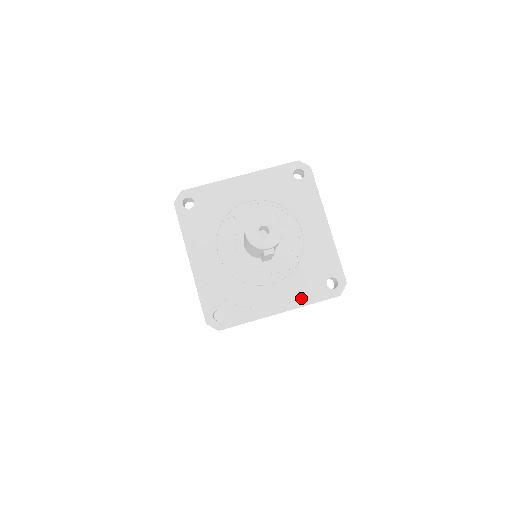
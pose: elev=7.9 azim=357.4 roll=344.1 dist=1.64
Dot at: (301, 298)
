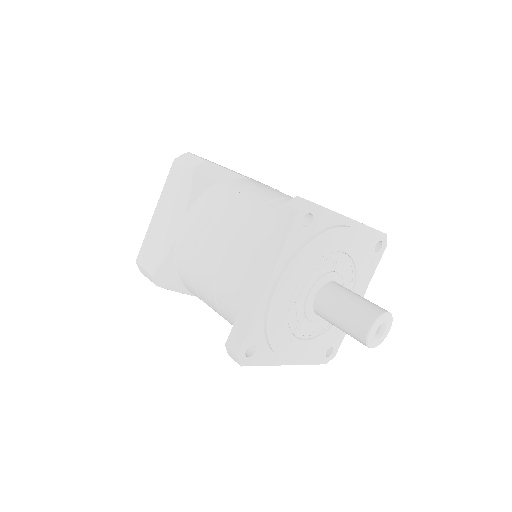
Dot at: occluded
